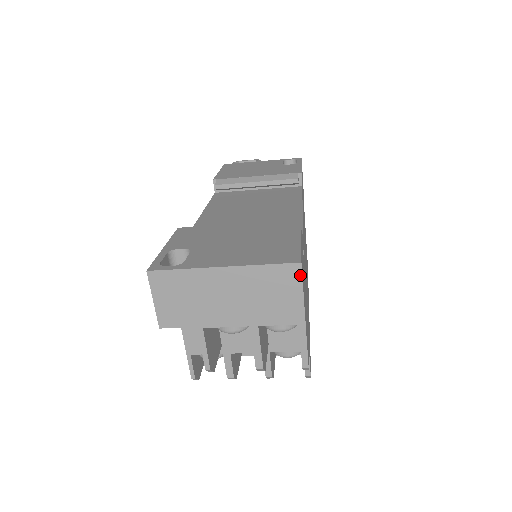
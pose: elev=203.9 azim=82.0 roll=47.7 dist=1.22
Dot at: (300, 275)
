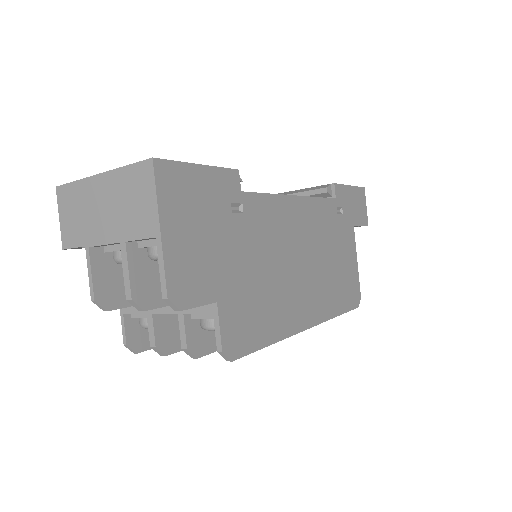
Dot at: (153, 173)
